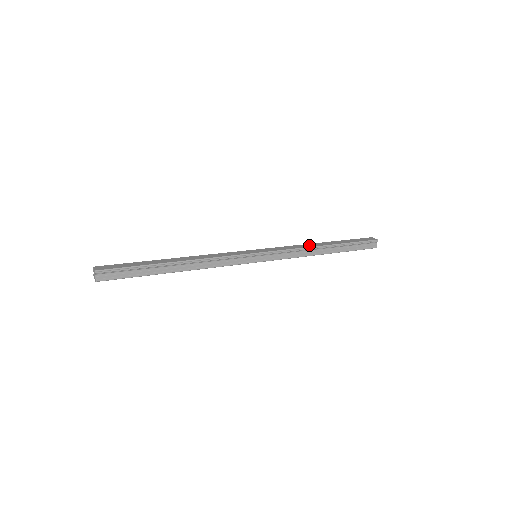
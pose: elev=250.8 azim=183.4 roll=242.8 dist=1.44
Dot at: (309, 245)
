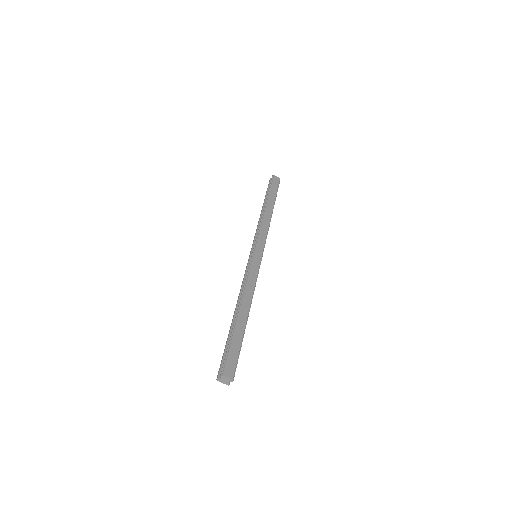
Dot at: (267, 217)
